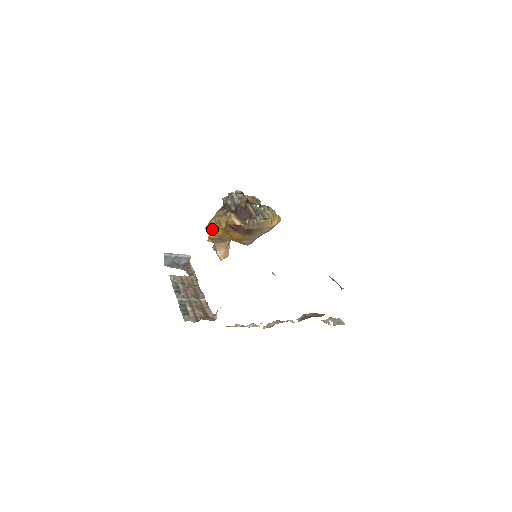
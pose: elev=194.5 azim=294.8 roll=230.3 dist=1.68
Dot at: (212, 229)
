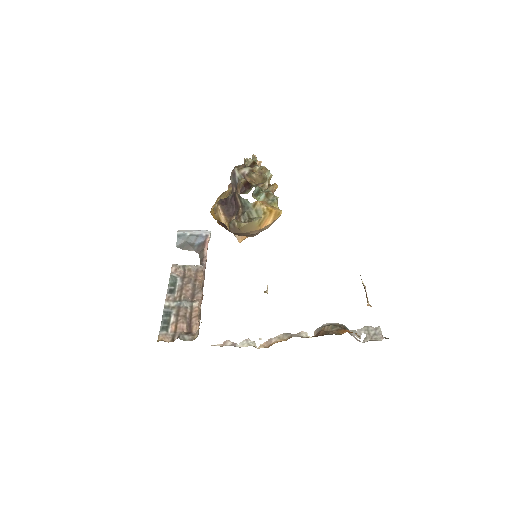
Dot at: (212, 215)
